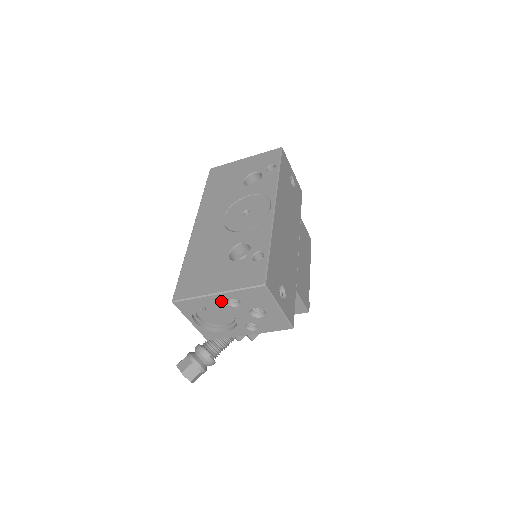
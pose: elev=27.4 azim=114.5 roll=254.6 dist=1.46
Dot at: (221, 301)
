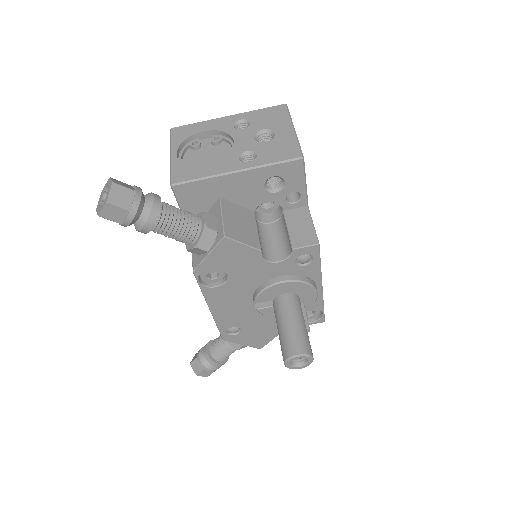
Dot at: (228, 124)
